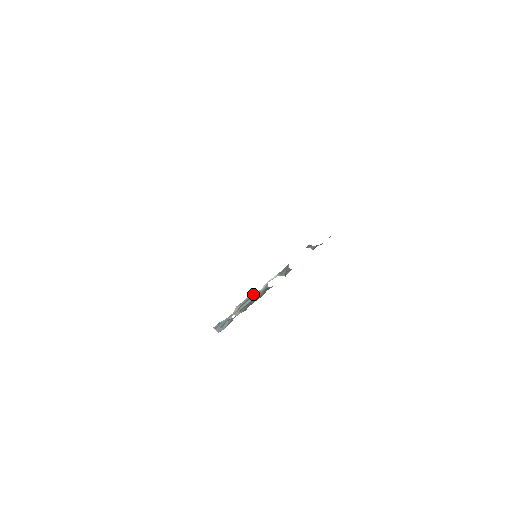
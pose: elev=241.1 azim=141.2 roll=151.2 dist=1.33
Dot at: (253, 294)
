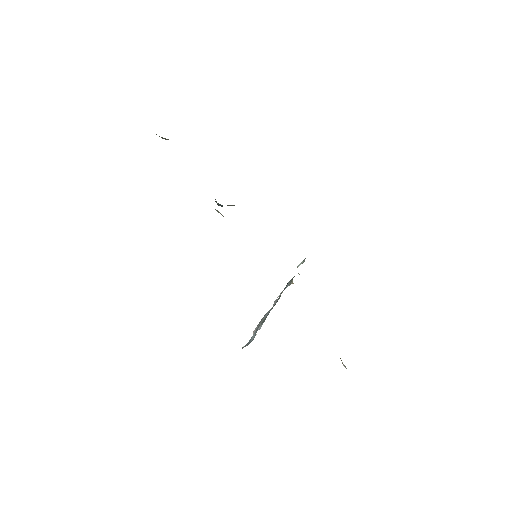
Dot at: (266, 313)
